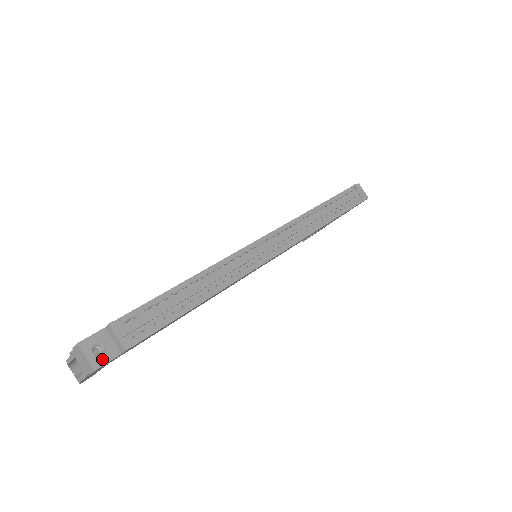
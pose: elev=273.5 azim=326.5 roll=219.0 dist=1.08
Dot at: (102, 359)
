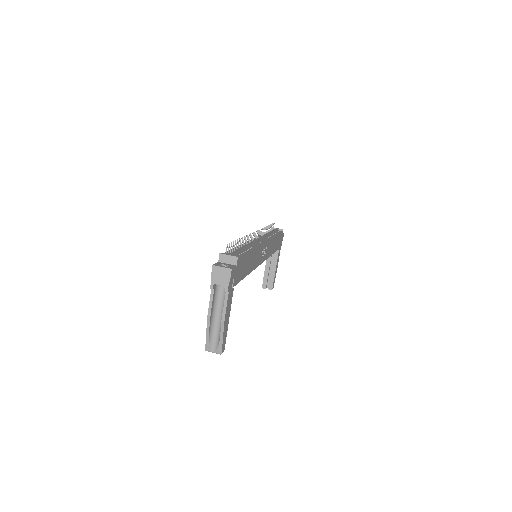
Dot at: (230, 267)
